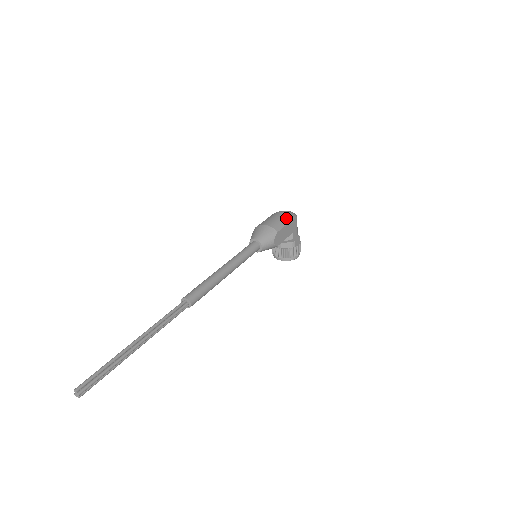
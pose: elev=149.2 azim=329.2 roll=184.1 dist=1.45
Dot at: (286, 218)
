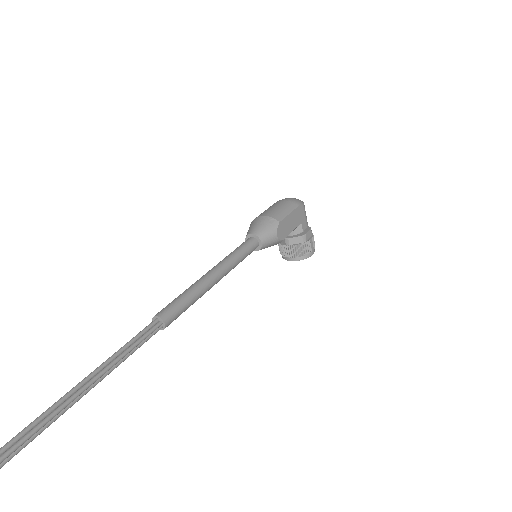
Dot at: (289, 205)
